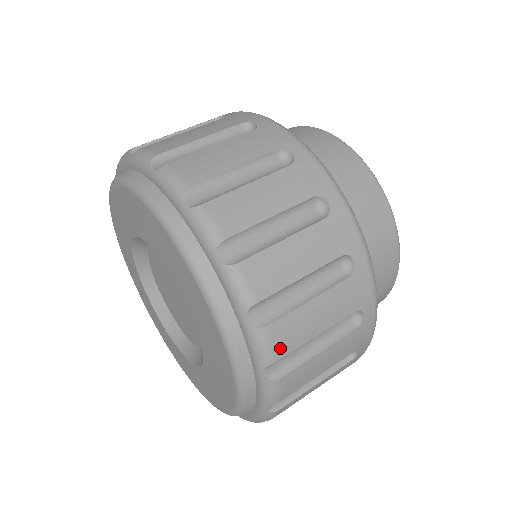
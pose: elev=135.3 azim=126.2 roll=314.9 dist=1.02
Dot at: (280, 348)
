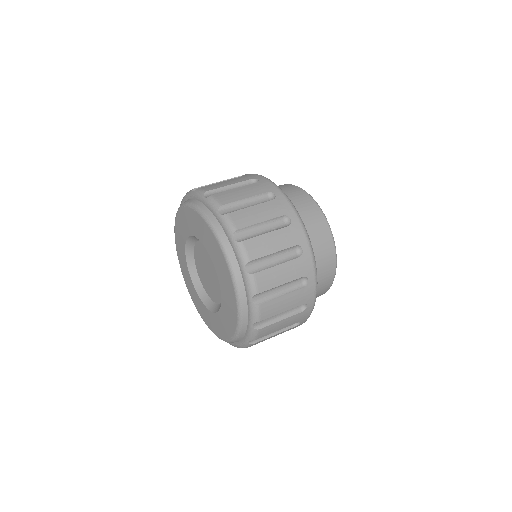
Dot at: (261, 287)
